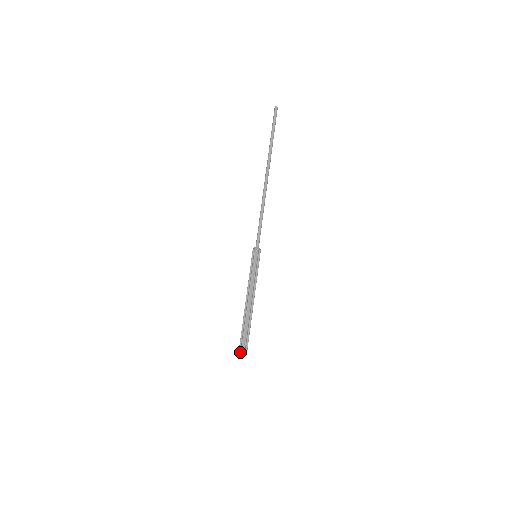
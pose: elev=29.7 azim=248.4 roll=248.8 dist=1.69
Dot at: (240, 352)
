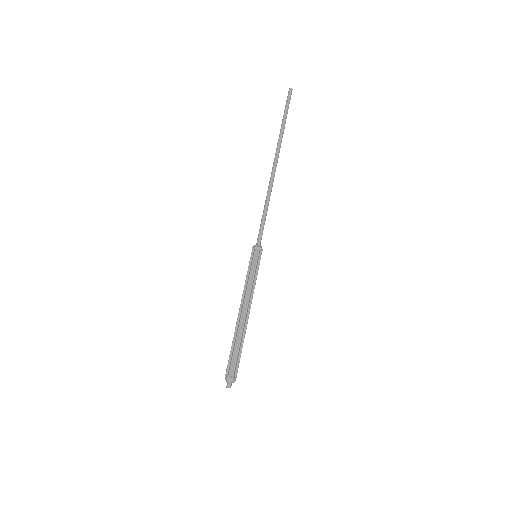
Dot at: (226, 380)
